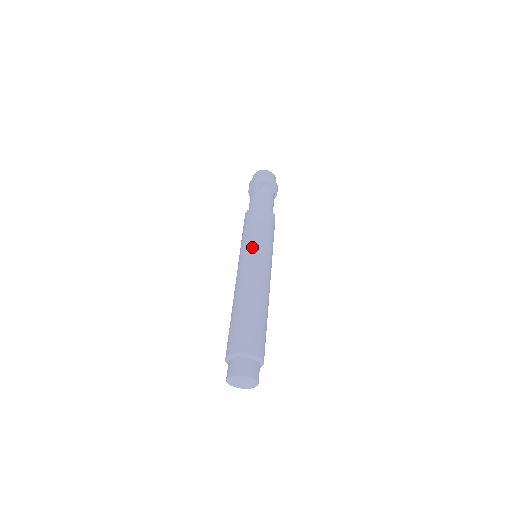
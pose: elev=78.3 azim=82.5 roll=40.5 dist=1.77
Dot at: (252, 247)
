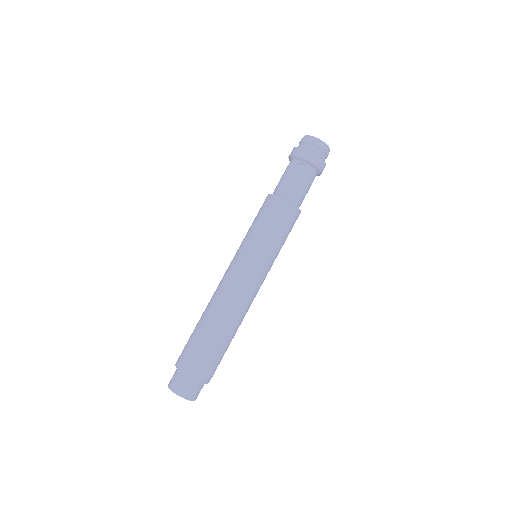
Dot at: (248, 253)
